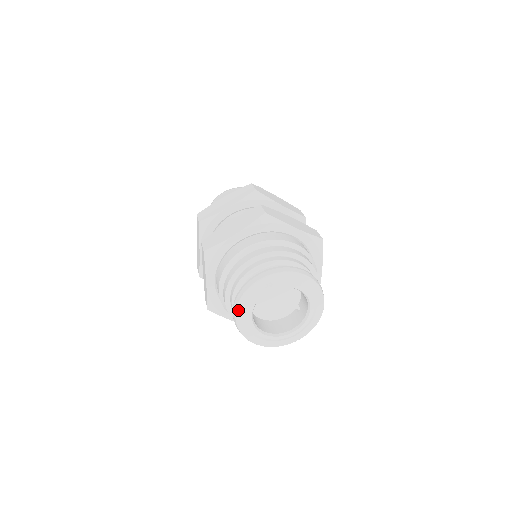
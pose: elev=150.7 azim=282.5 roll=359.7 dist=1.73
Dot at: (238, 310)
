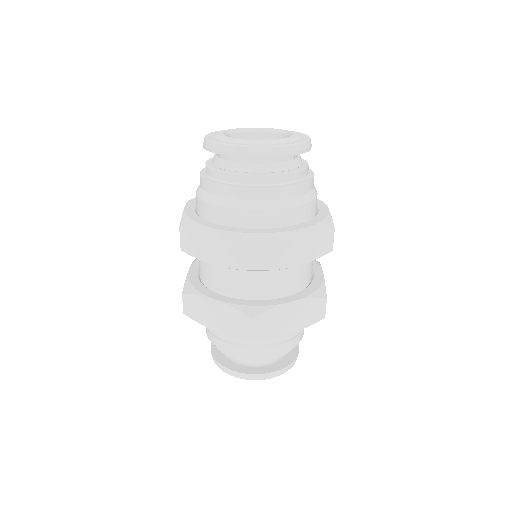
Dot at: occluded
